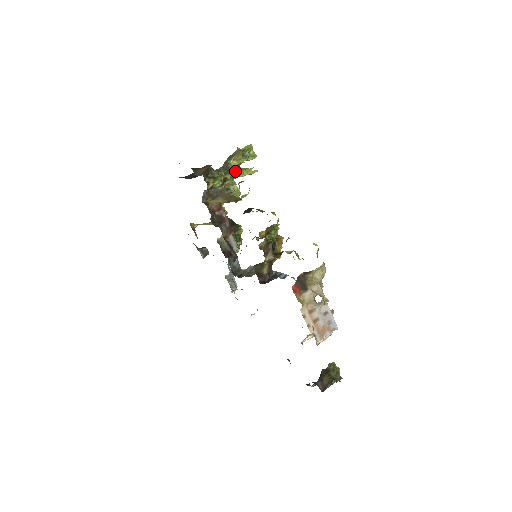
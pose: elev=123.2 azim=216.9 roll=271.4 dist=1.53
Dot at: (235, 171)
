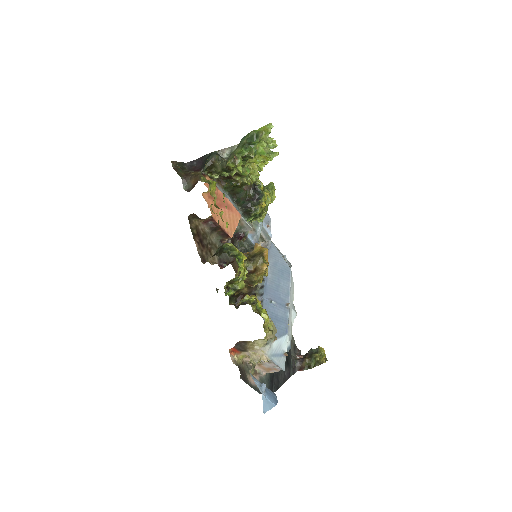
Dot at: (243, 164)
